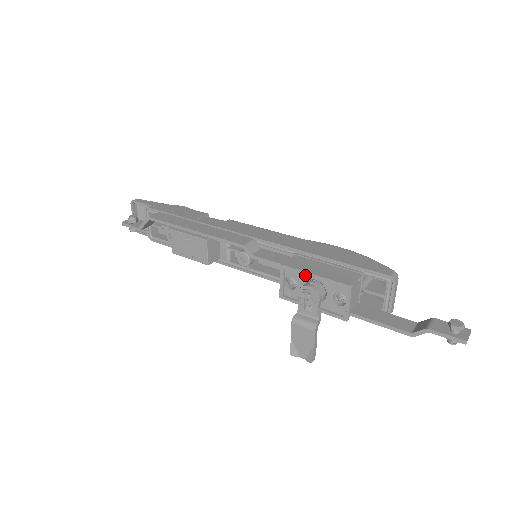
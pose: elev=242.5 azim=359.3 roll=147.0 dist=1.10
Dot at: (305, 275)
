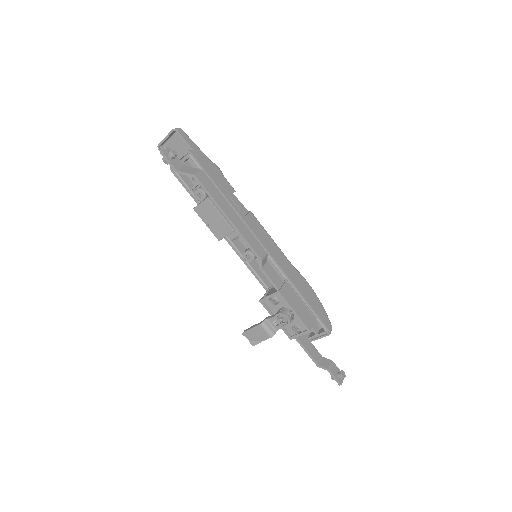
Dot at: (288, 306)
